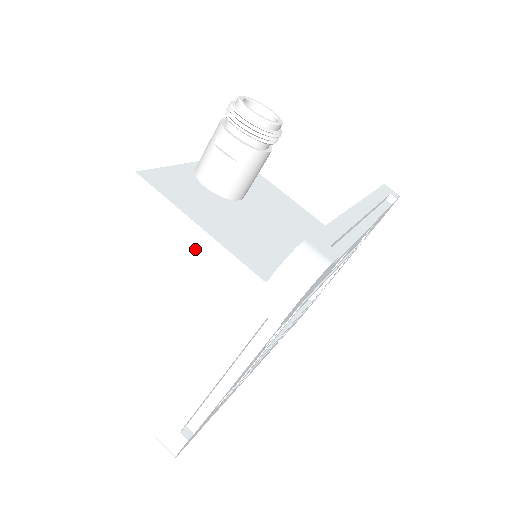
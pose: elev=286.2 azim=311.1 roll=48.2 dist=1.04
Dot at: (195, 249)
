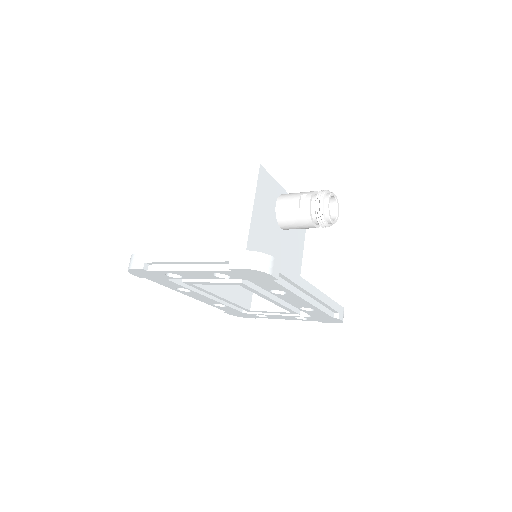
Dot at: (240, 217)
